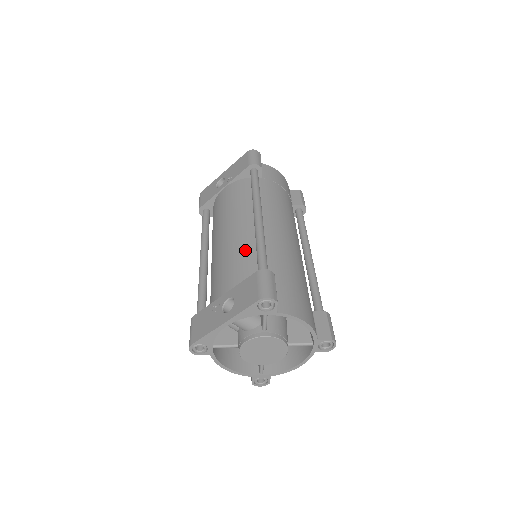
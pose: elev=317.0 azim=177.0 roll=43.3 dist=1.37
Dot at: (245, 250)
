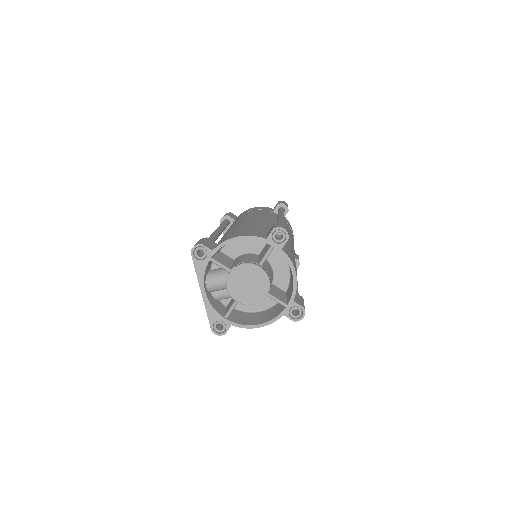
Dot at: occluded
